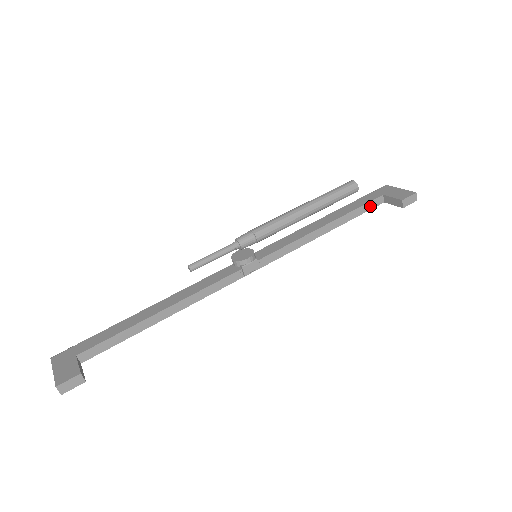
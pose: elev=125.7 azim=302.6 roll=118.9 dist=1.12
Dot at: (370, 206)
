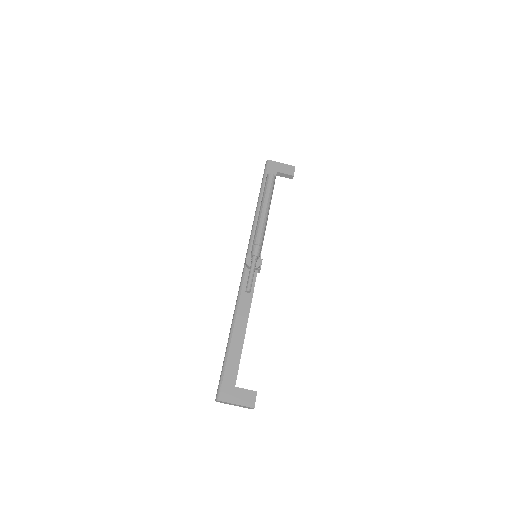
Dot at: occluded
